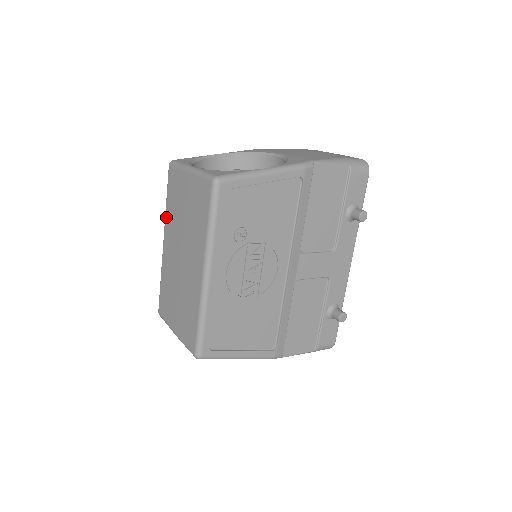
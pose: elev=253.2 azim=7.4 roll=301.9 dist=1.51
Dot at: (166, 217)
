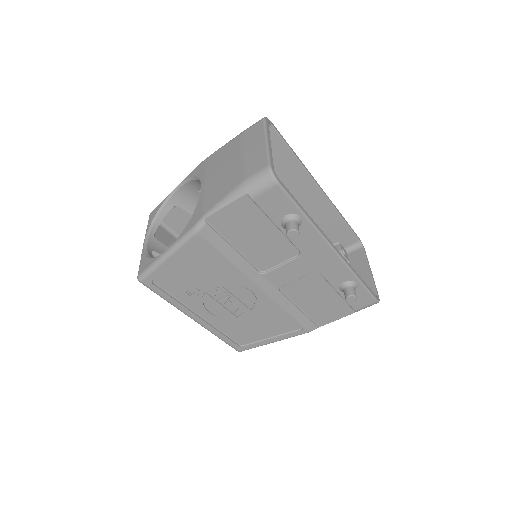
Dot at: occluded
